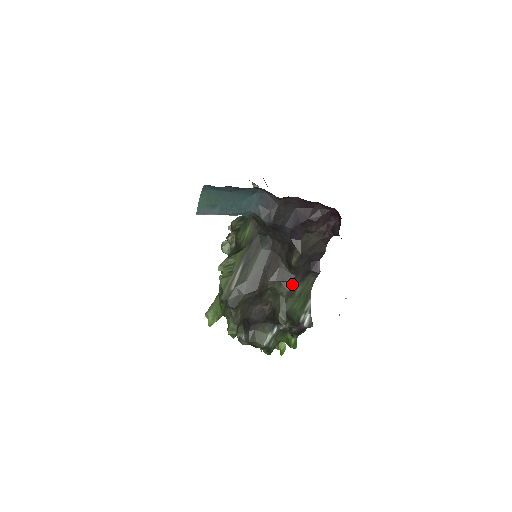
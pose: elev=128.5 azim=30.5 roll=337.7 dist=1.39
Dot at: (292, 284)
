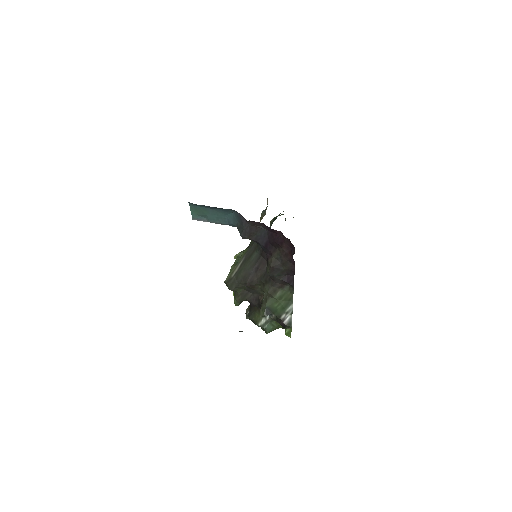
Dot at: (272, 288)
